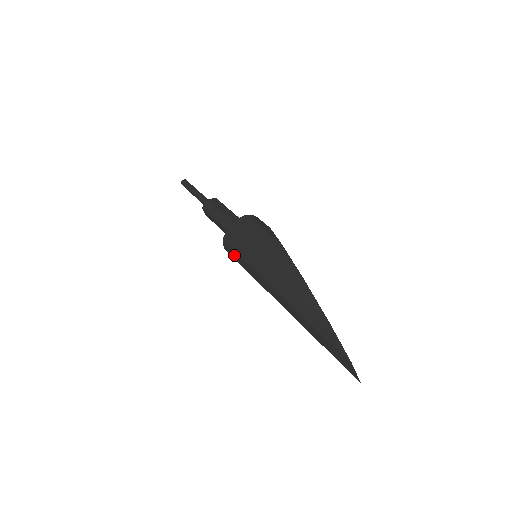
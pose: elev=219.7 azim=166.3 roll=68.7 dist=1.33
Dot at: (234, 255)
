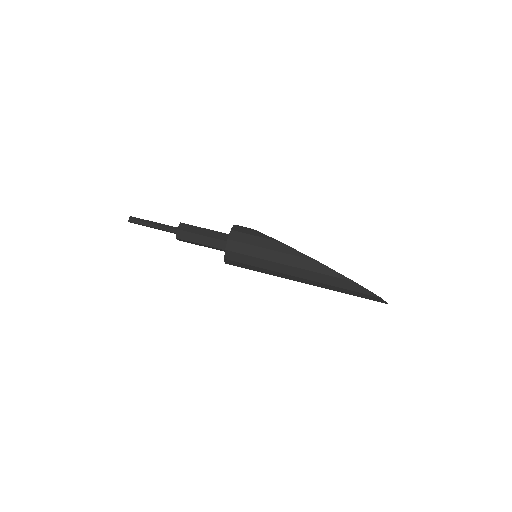
Dot at: (241, 266)
